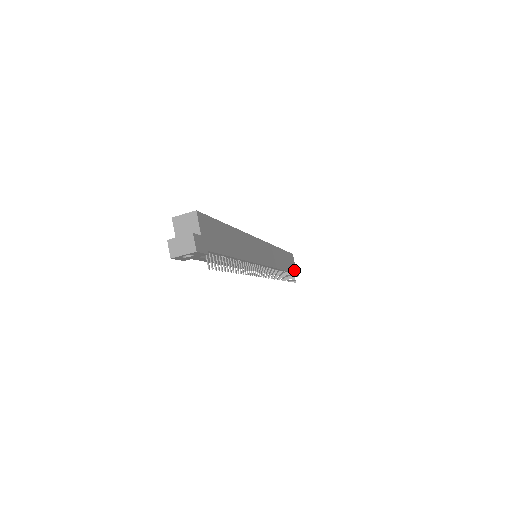
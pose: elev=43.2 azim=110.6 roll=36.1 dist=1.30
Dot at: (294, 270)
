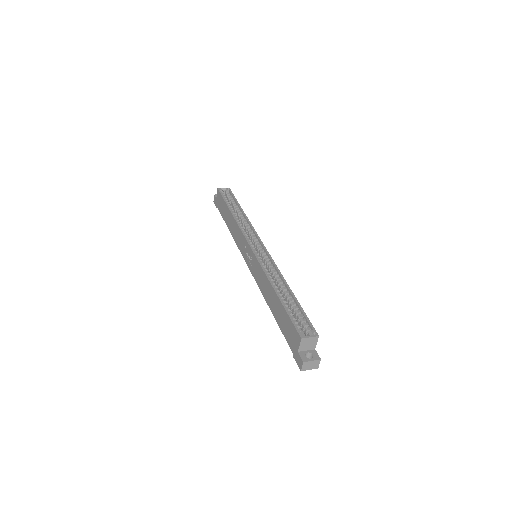
Dot at: occluded
